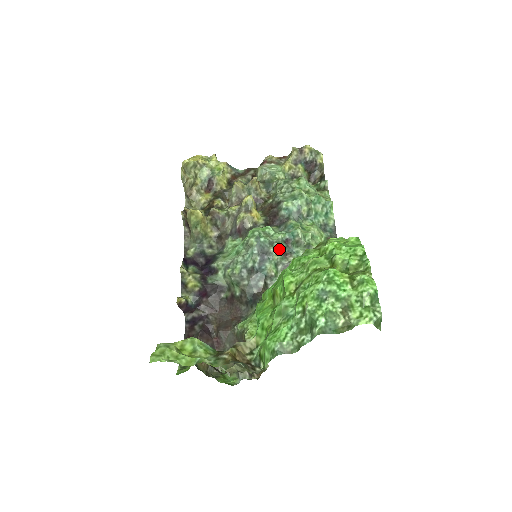
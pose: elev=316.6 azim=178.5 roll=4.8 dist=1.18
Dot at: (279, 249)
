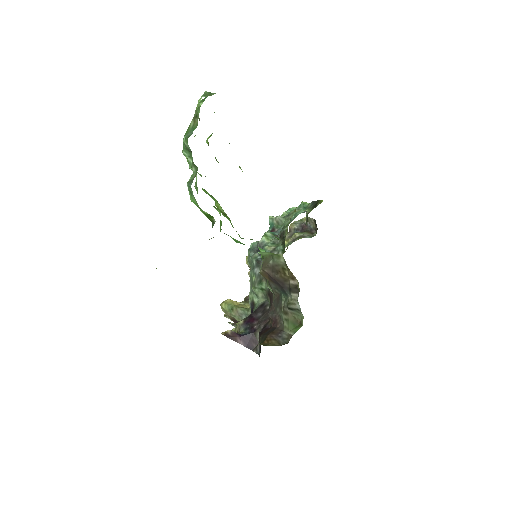
Dot at: (265, 235)
